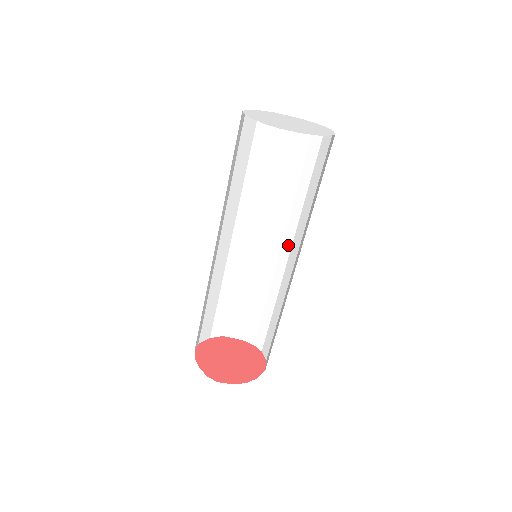
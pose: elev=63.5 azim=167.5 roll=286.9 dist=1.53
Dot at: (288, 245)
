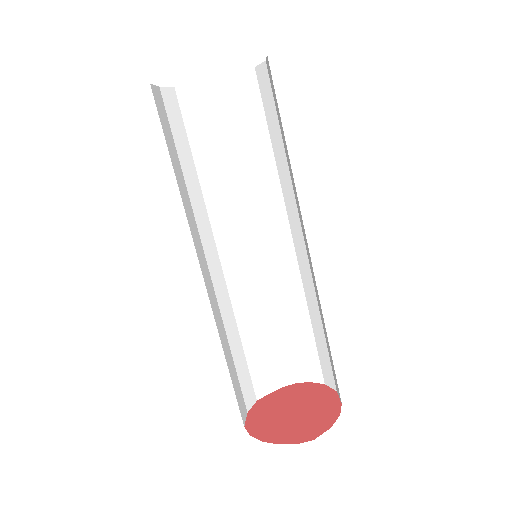
Dot at: (270, 233)
